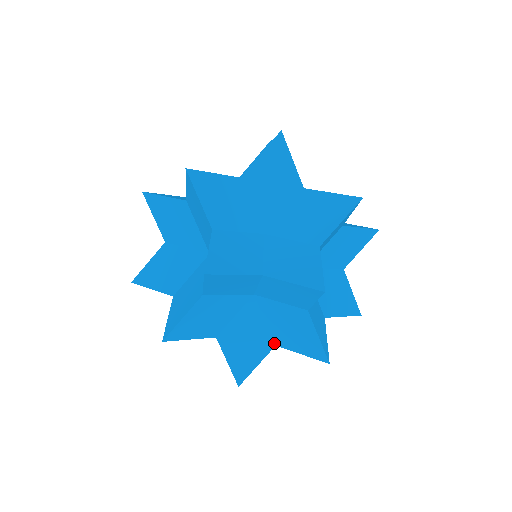
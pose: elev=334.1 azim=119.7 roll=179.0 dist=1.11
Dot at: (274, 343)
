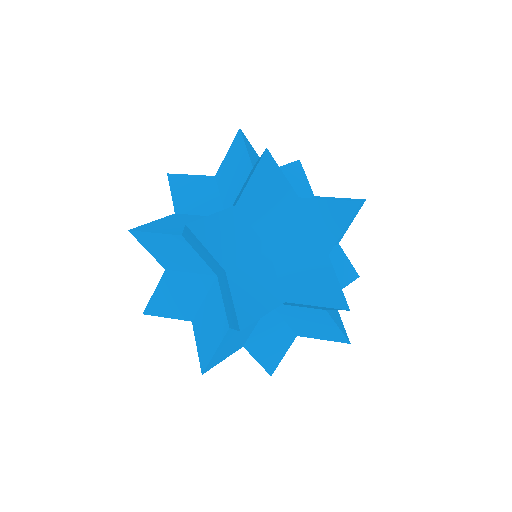
Dot at: occluded
